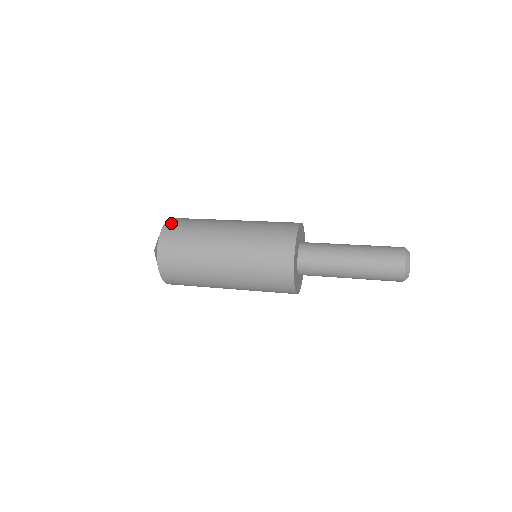
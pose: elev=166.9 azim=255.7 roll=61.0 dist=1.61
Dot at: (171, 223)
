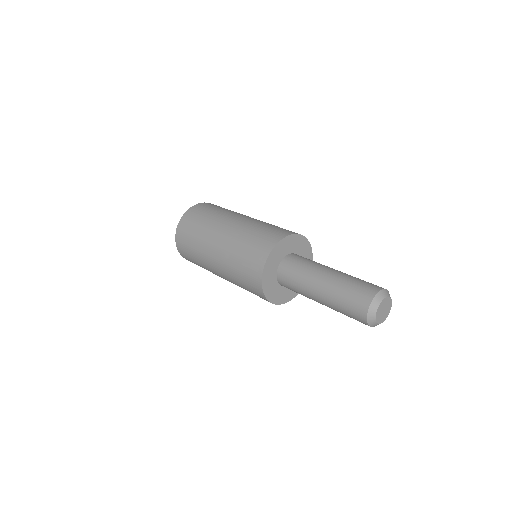
Dot at: (192, 210)
